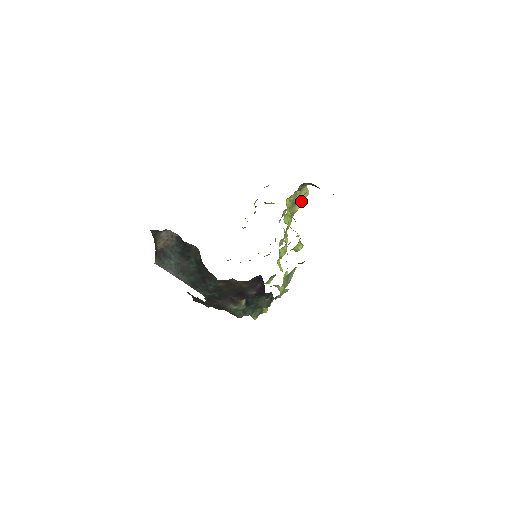
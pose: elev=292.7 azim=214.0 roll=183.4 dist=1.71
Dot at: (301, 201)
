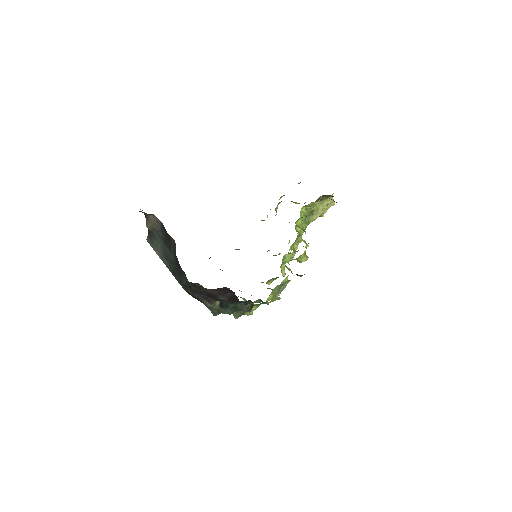
Dot at: (321, 211)
